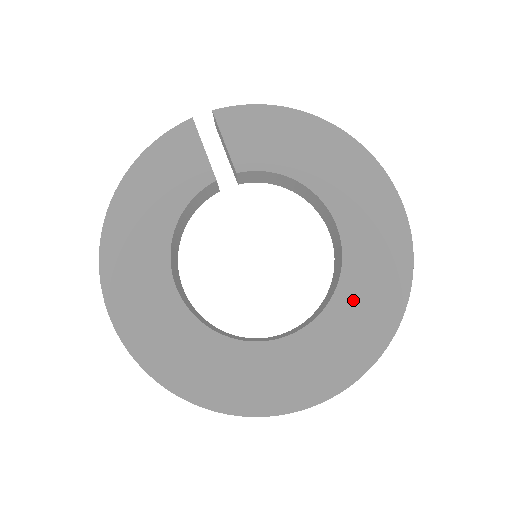
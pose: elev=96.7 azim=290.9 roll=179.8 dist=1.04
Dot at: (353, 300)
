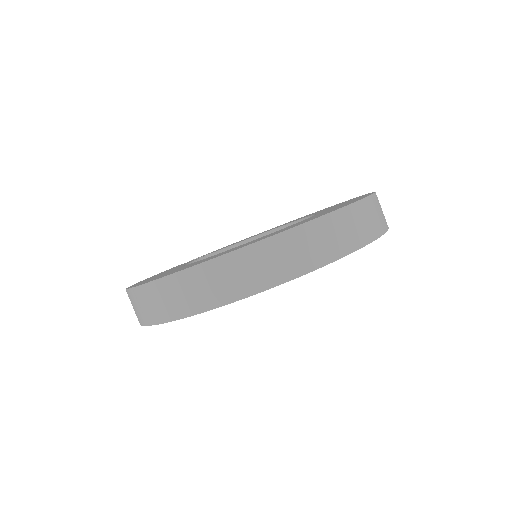
Dot at: occluded
